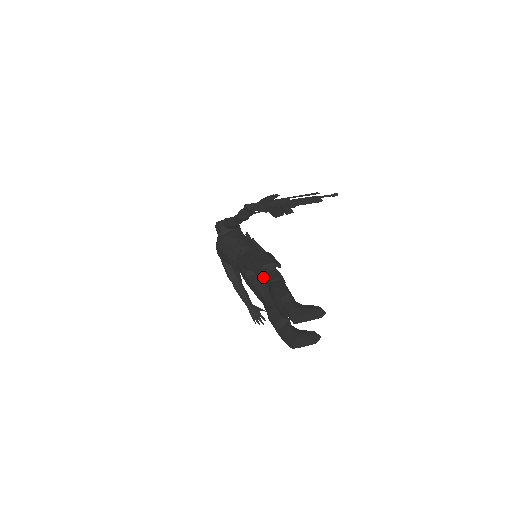
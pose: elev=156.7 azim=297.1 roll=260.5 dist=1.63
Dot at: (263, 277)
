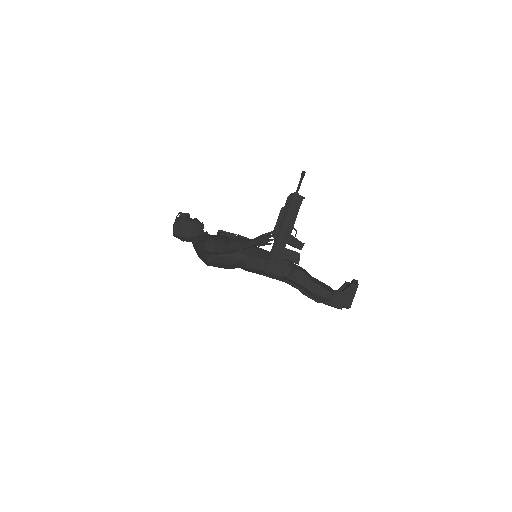
Dot at: (288, 280)
